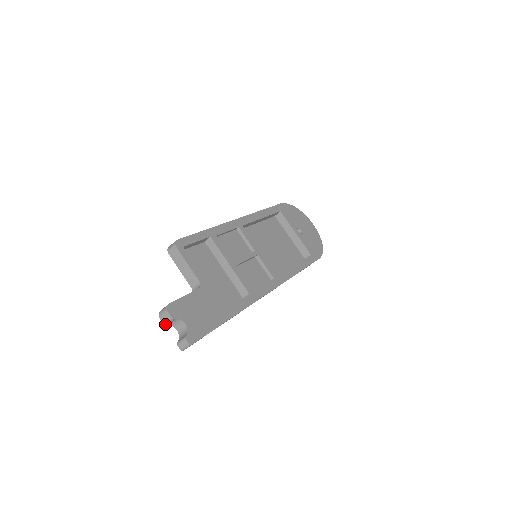
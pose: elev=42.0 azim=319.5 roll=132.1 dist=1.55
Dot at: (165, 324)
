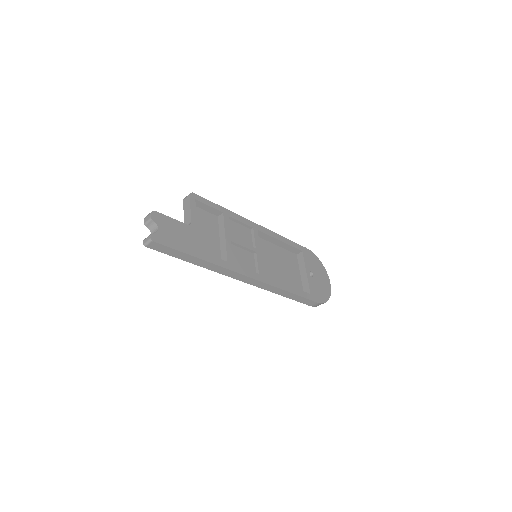
Dot at: (145, 224)
